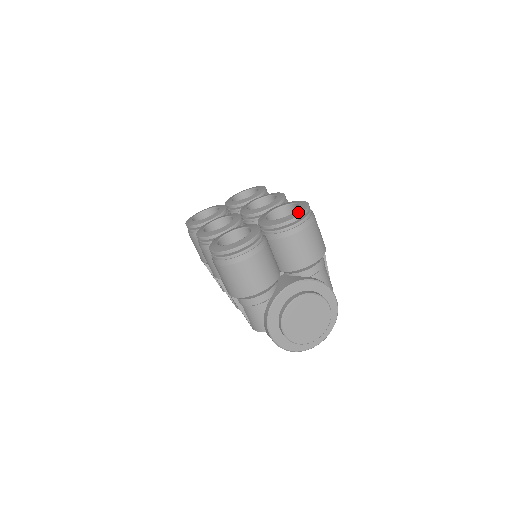
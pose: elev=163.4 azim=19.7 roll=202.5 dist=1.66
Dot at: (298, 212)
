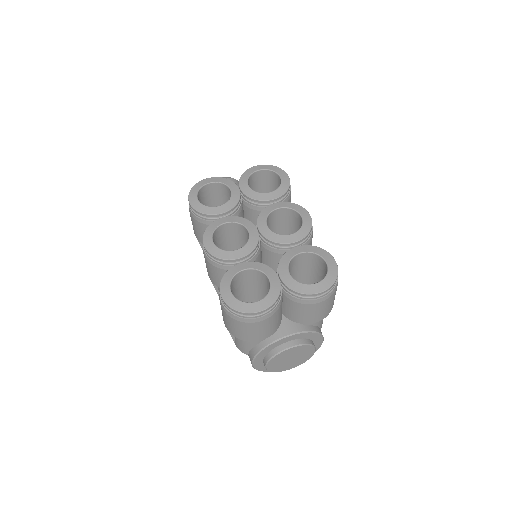
Dot at: (326, 284)
